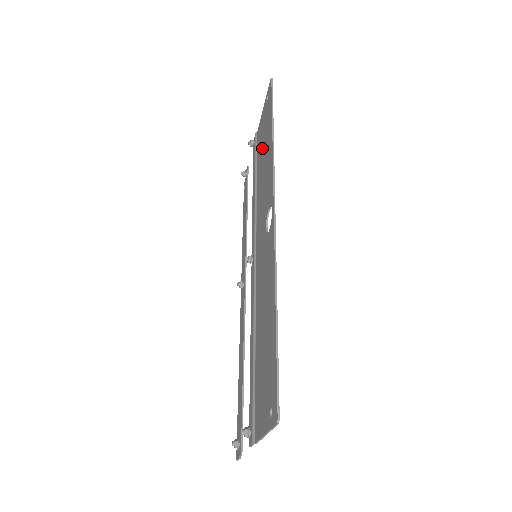
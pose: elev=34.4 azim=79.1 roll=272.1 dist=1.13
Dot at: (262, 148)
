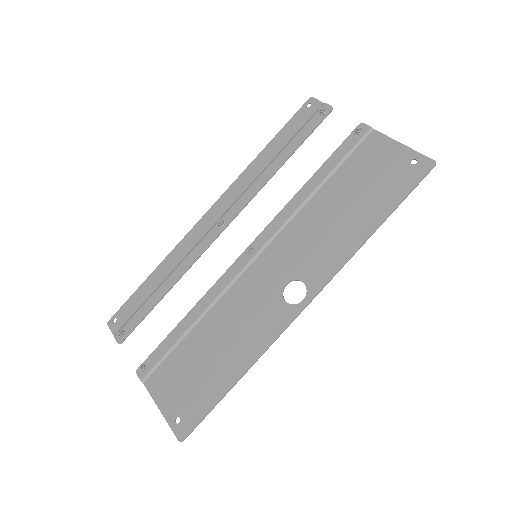
Dot at: (357, 187)
